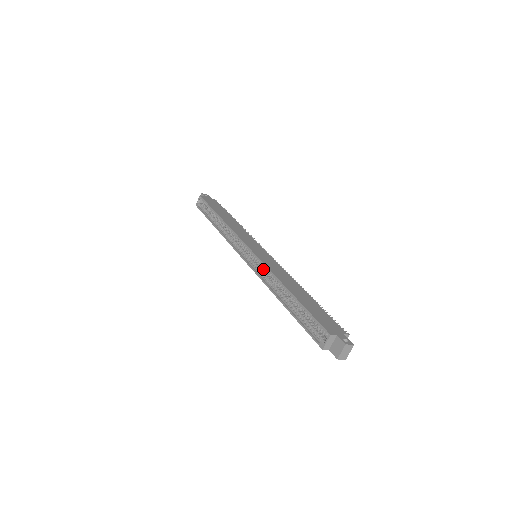
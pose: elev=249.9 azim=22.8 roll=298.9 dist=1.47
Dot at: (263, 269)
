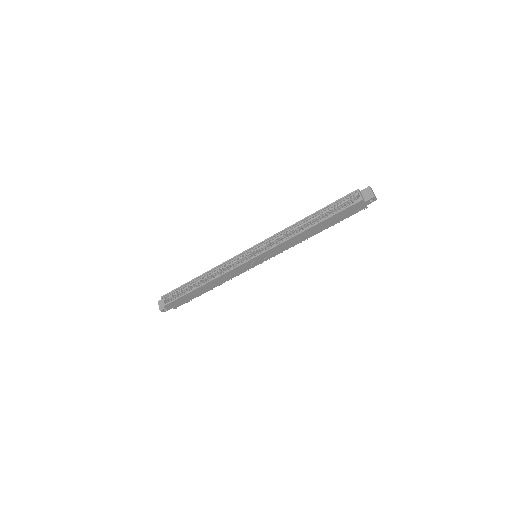
Dot at: (273, 245)
